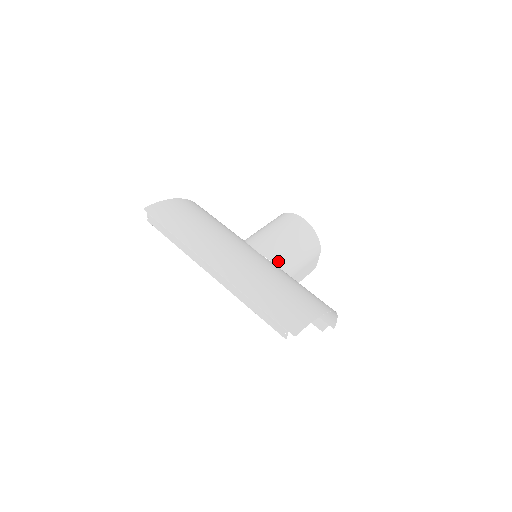
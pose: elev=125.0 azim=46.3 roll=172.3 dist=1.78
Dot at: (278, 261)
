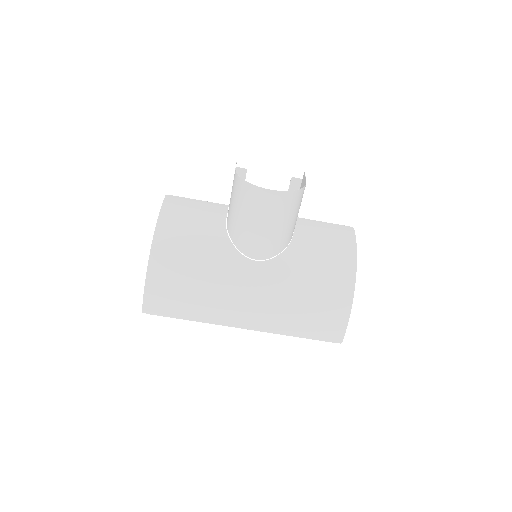
Dot at: (279, 250)
